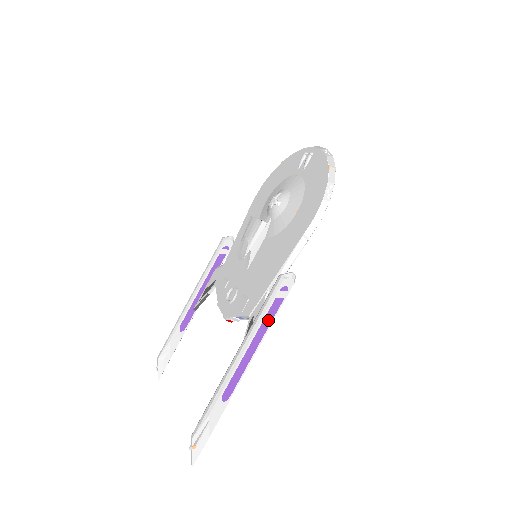
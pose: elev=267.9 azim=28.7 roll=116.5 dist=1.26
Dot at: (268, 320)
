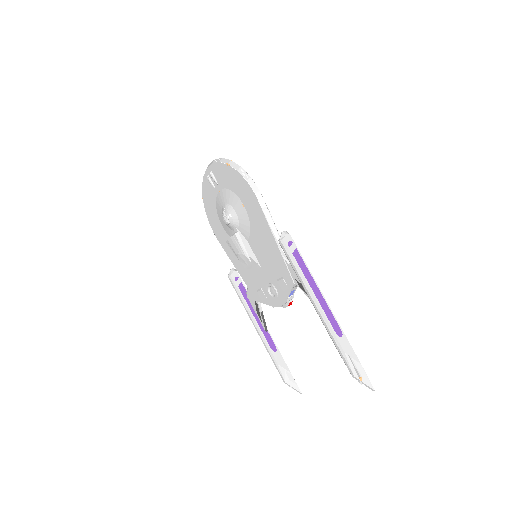
Dot at: (304, 269)
